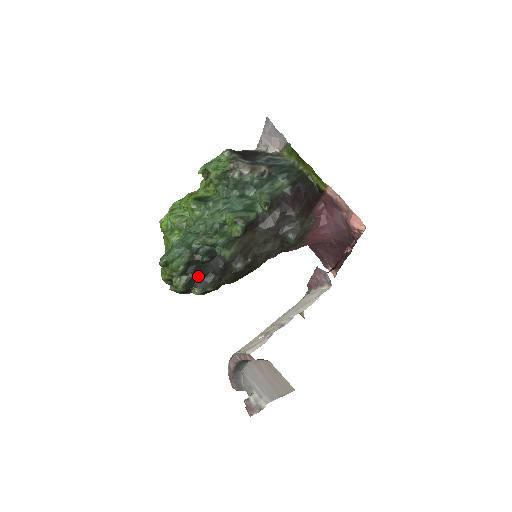
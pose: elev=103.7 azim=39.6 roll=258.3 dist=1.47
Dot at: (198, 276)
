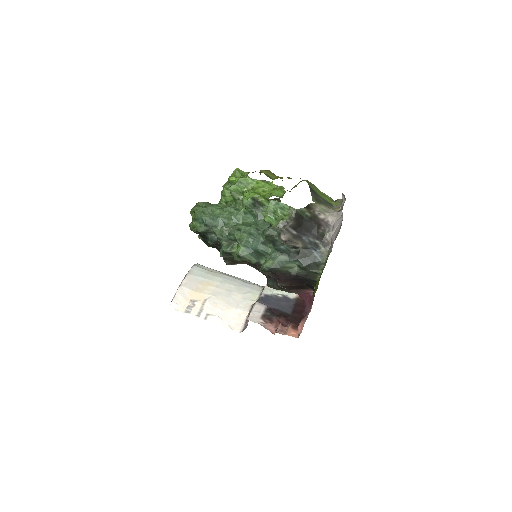
Dot at: occluded
